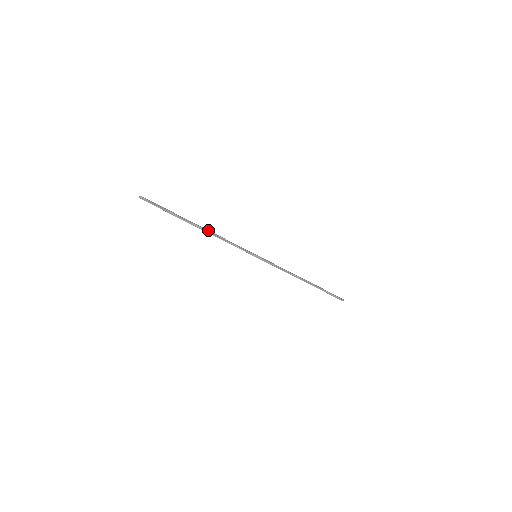
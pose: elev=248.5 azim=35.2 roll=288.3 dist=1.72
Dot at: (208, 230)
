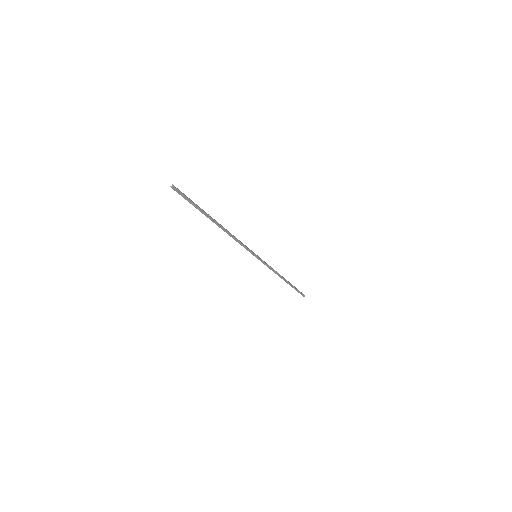
Dot at: occluded
